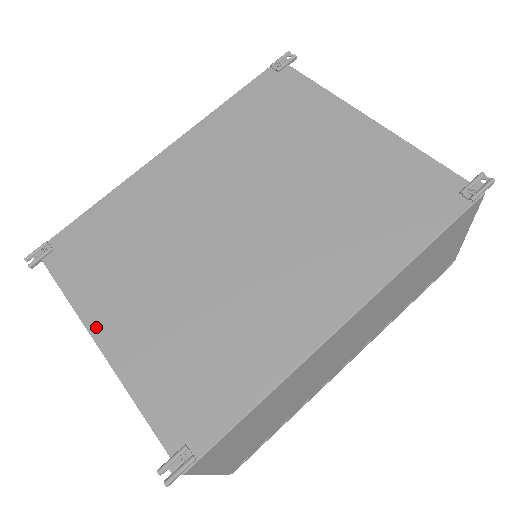
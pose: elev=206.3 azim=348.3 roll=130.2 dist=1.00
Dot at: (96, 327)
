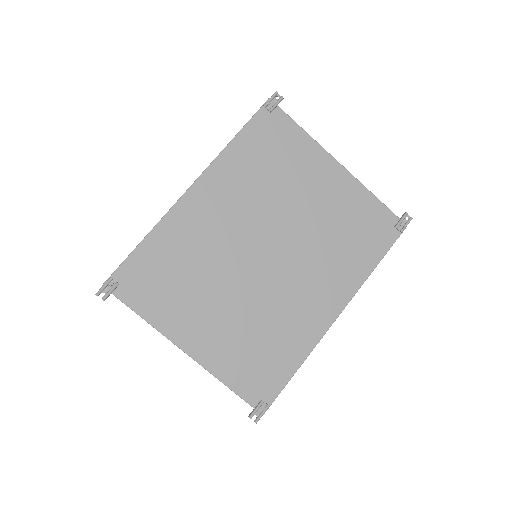
Dot at: (180, 340)
